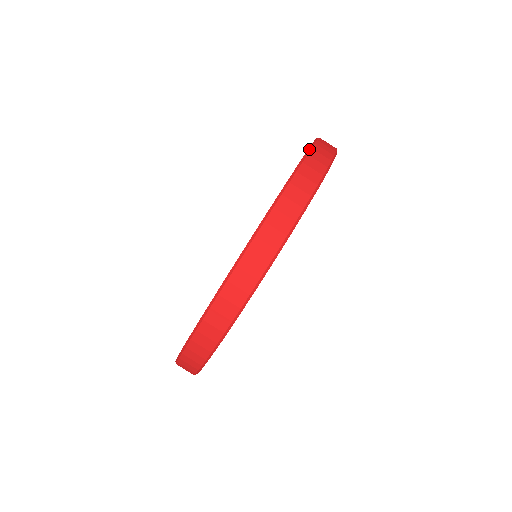
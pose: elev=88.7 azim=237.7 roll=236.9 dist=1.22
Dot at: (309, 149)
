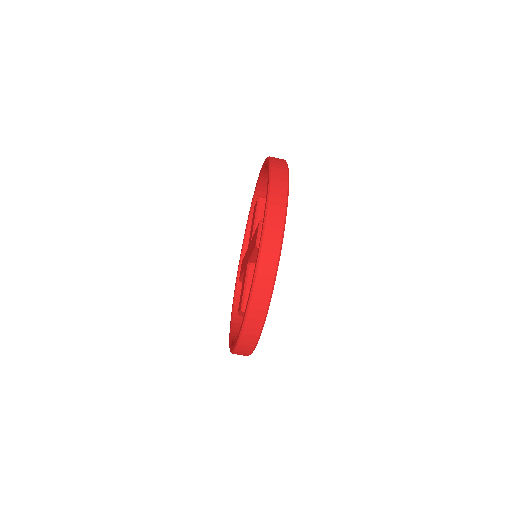
Dot at: (270, 164)
